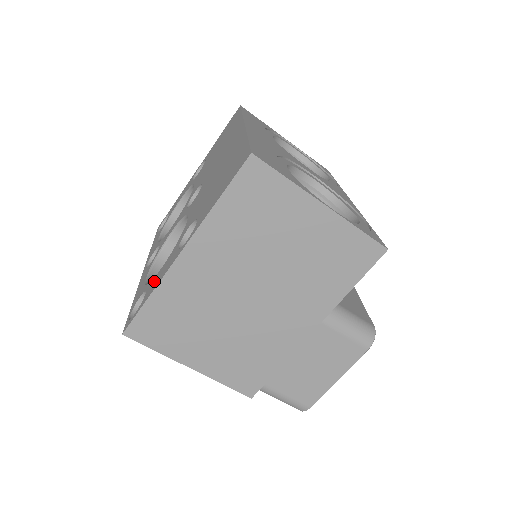
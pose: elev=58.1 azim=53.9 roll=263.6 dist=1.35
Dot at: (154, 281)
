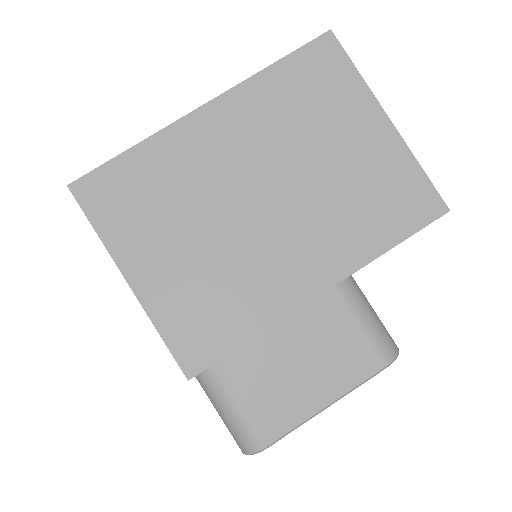
Dot at: occluded
